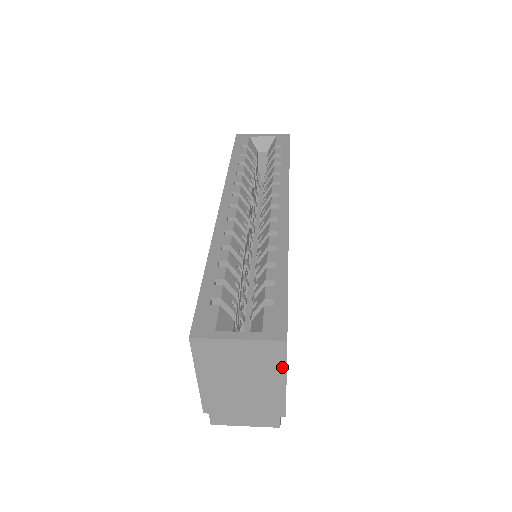
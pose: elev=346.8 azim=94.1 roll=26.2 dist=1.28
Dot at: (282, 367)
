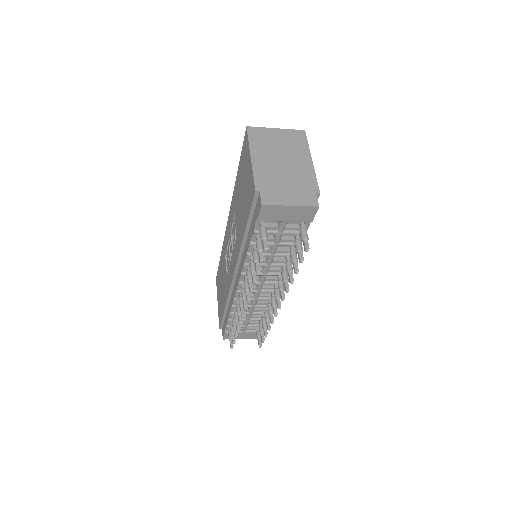
Dot at: (306, 148)
